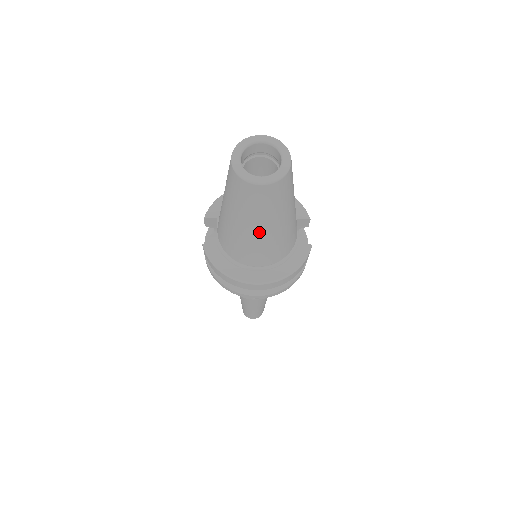
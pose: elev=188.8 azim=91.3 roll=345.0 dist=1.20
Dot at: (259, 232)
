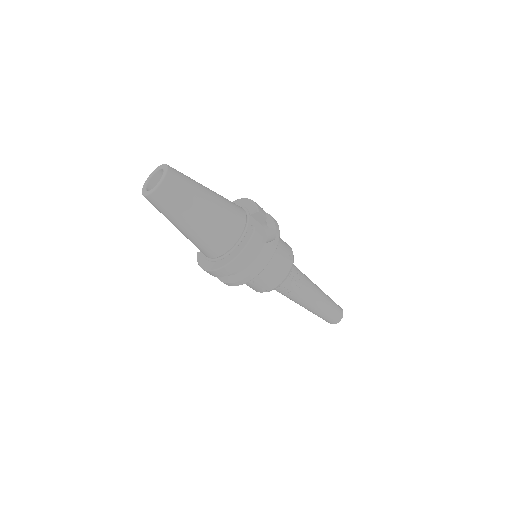
Dot at: (186, 228)
